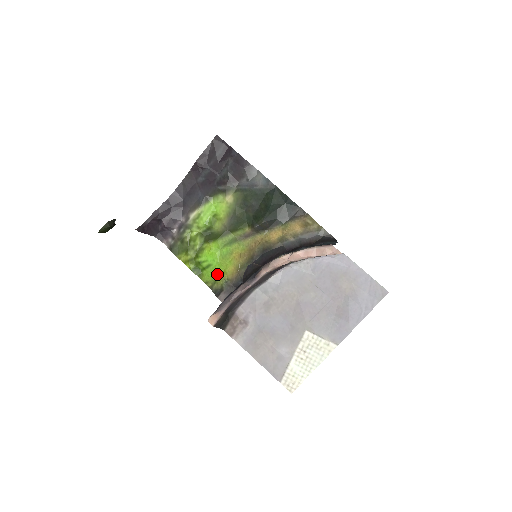
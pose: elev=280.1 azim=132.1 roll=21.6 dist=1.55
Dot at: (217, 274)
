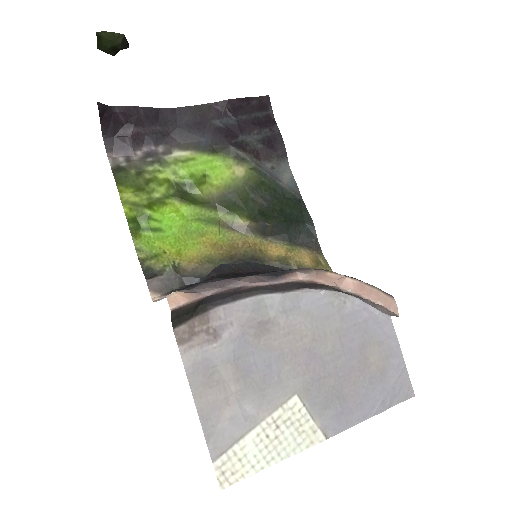
Dot at: (164, 248)
